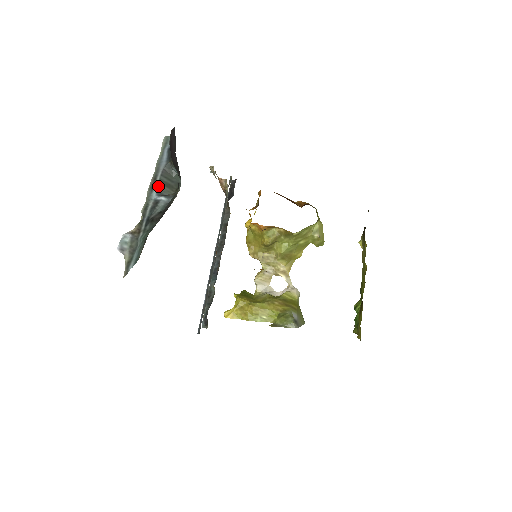
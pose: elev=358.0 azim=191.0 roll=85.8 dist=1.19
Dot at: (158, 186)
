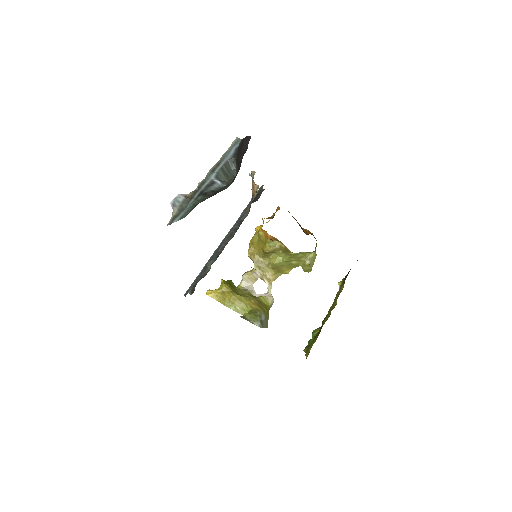
Dot at: (218, 171)
